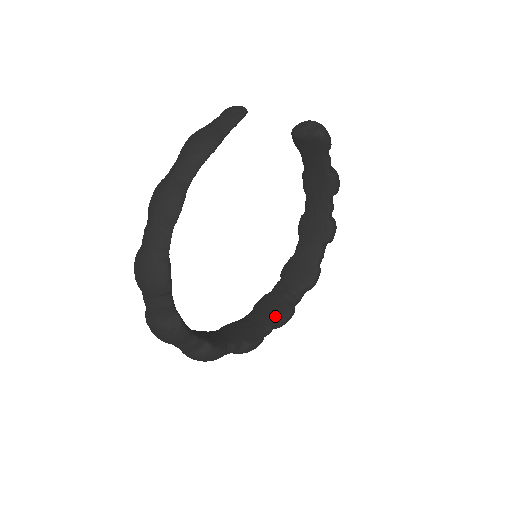
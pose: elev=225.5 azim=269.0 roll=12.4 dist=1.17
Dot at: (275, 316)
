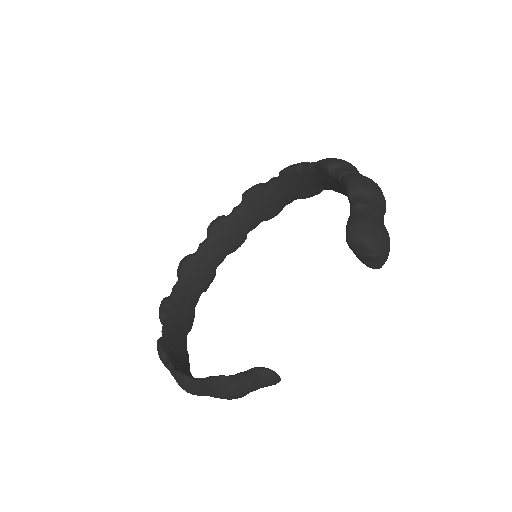
Dot at: (261, 220)
